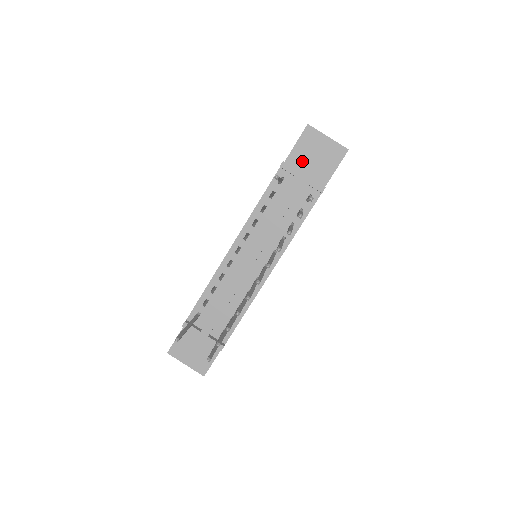
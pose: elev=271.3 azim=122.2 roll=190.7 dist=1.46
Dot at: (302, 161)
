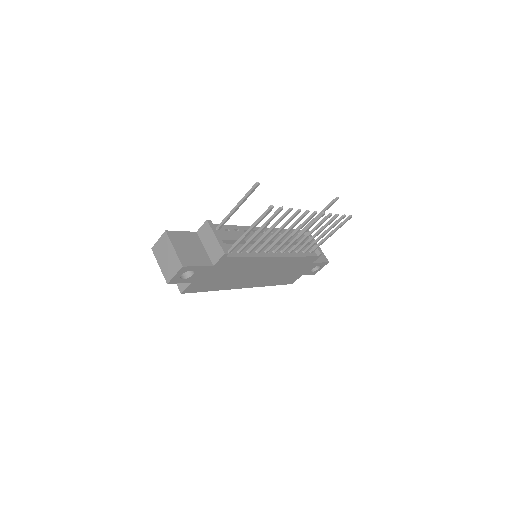
Dot at: occluded
